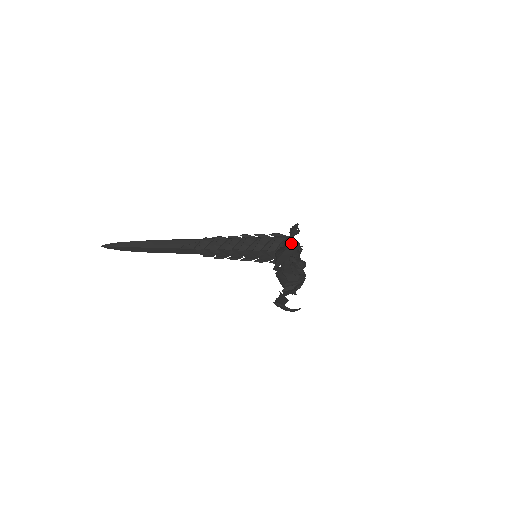
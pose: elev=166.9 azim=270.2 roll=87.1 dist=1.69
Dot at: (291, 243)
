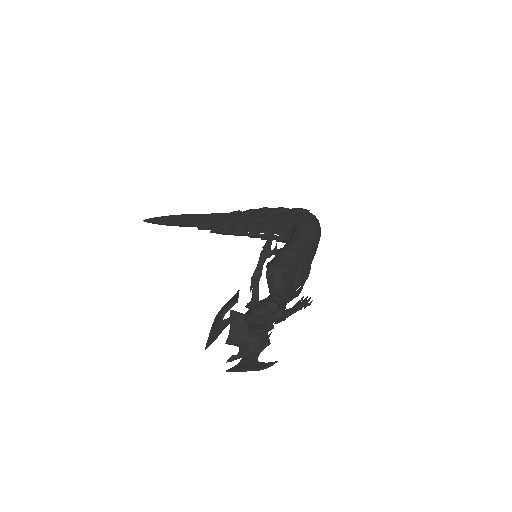
Dot at: (253, 281)
